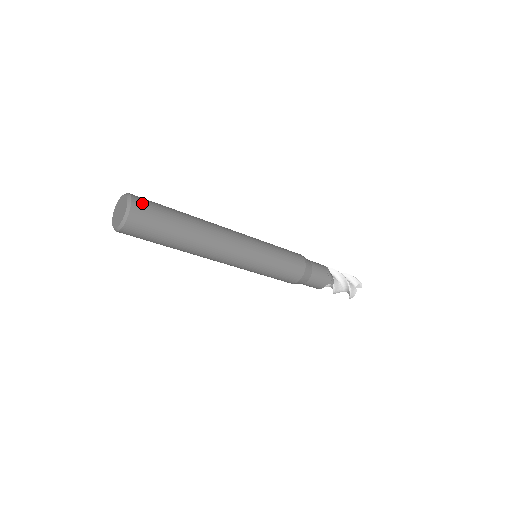
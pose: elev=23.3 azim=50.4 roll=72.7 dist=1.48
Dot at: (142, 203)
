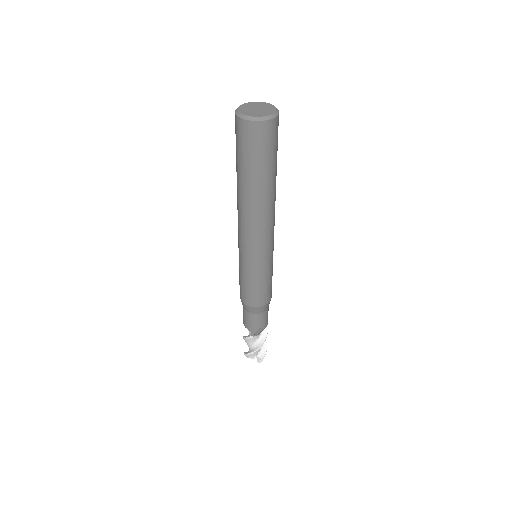
Dot at: occluded
